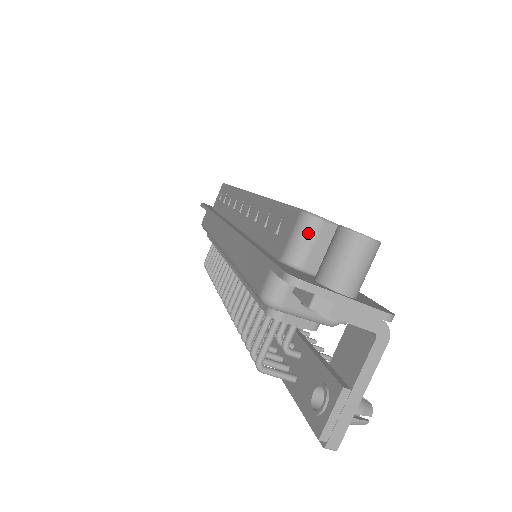
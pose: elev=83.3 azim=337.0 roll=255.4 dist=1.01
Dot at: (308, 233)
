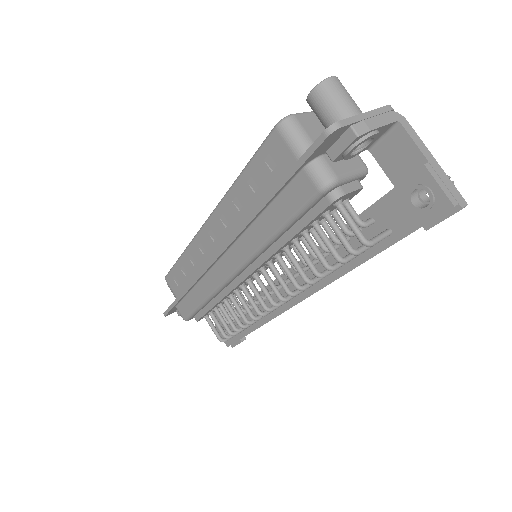
Dot at: (295, 129)
